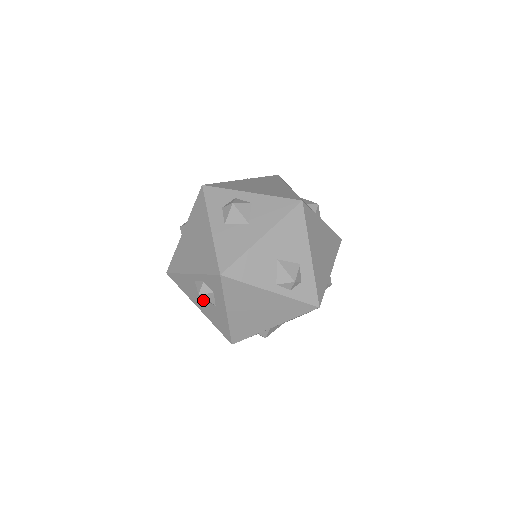
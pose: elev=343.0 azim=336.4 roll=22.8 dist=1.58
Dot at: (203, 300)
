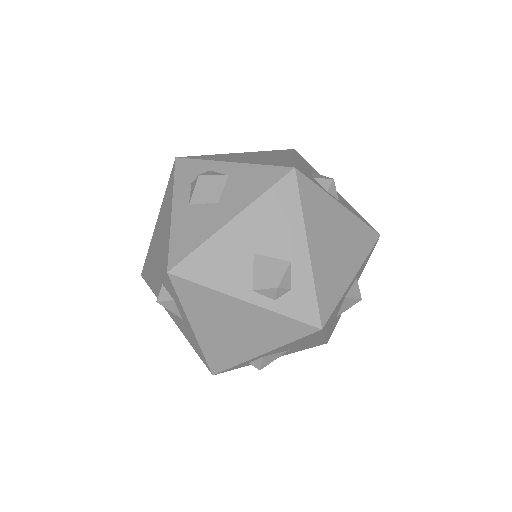
Dot at: occluded
